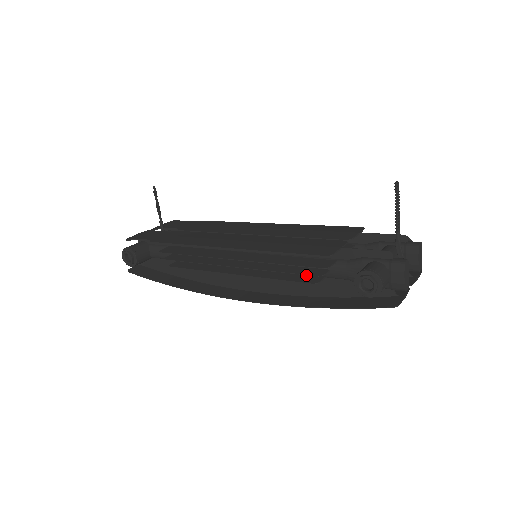
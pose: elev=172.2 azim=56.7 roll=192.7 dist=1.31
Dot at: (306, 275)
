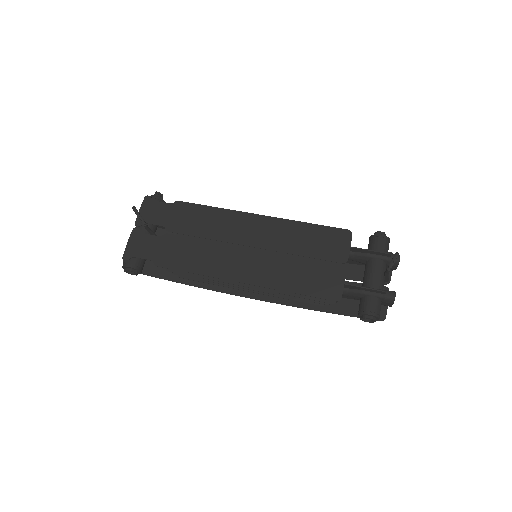
Dot at: occluded
